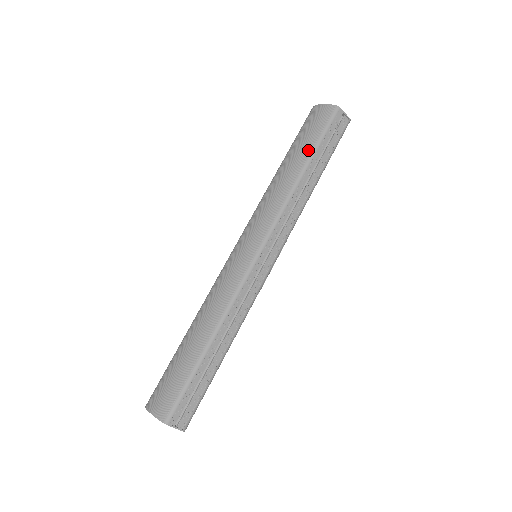
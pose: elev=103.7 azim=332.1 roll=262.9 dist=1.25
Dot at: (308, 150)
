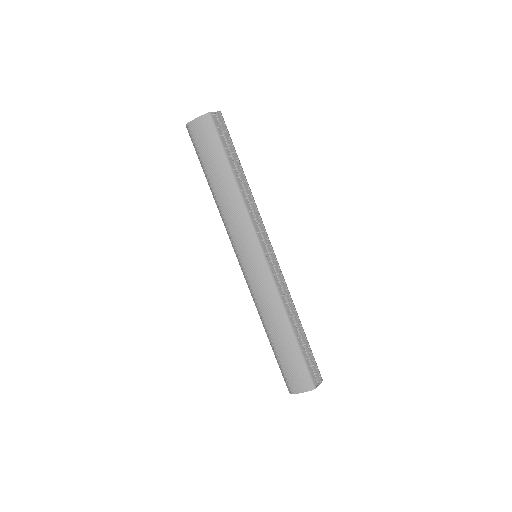
Dot at: (223, 163)
